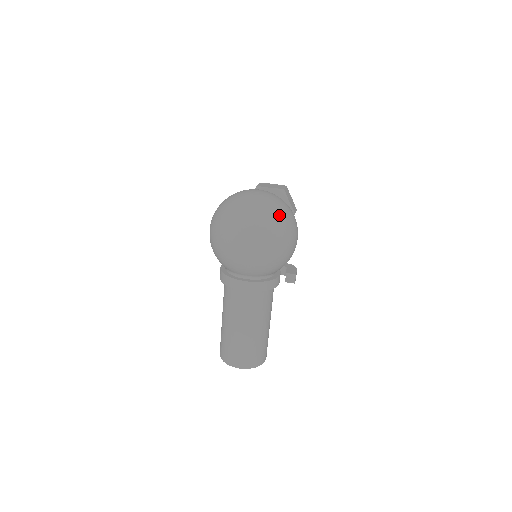
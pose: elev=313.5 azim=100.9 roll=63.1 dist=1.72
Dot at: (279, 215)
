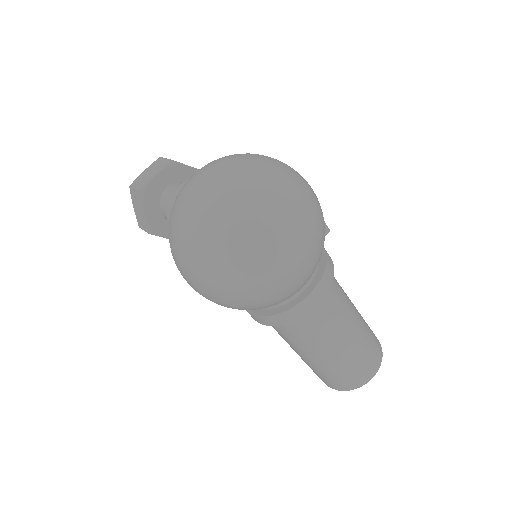
Dot at: (273, 170)
